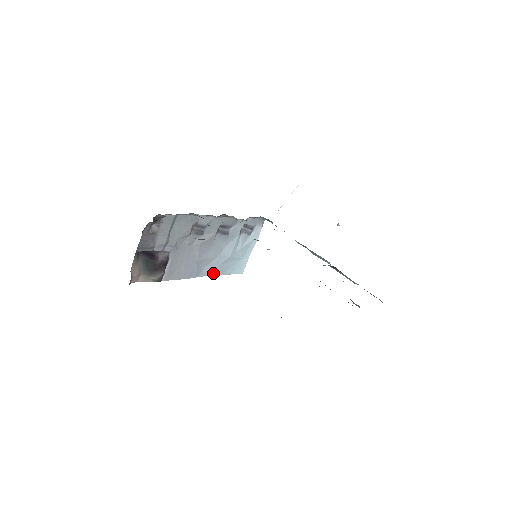
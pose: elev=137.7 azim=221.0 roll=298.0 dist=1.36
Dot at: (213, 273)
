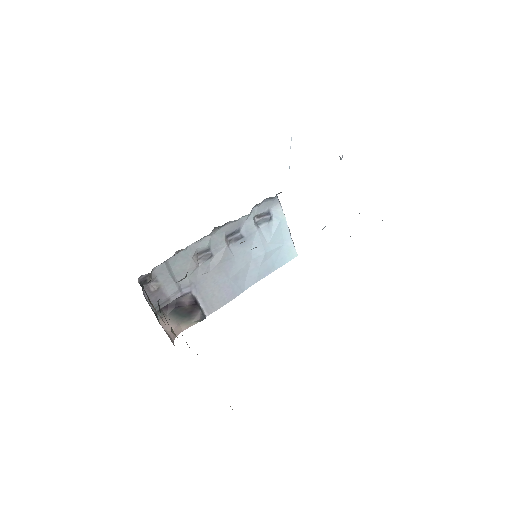
Dot at: (260, 277)
